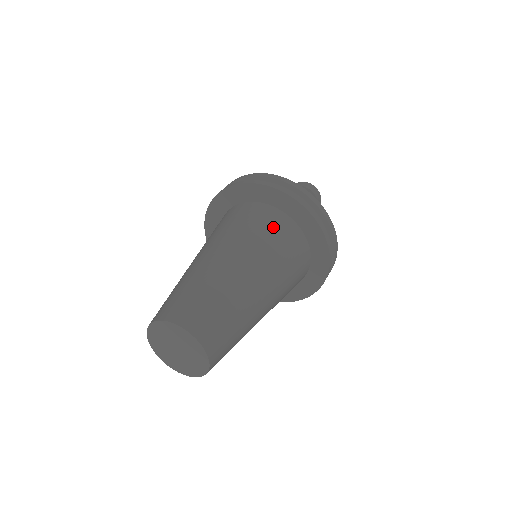
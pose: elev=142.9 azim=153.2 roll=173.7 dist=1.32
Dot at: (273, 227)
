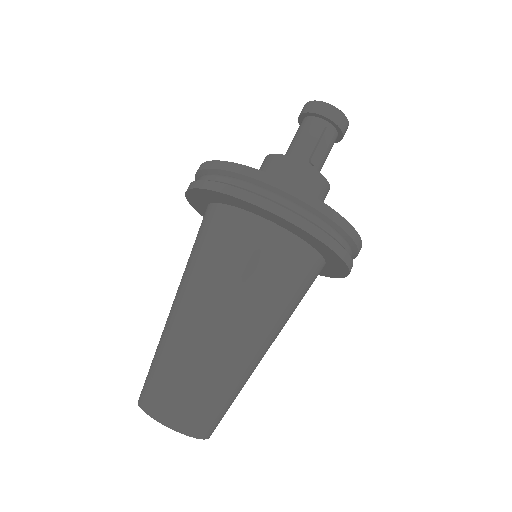
Dot at: (223, 237)
